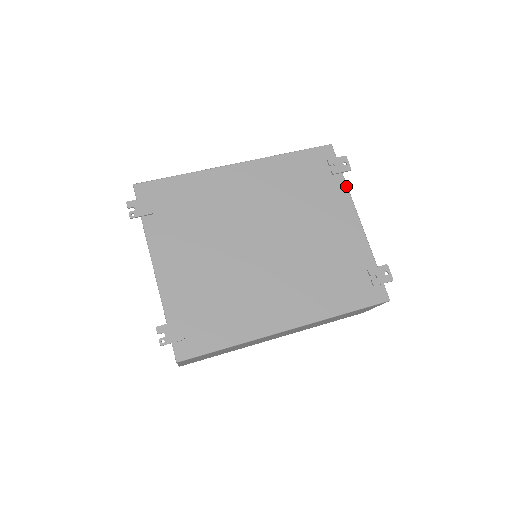
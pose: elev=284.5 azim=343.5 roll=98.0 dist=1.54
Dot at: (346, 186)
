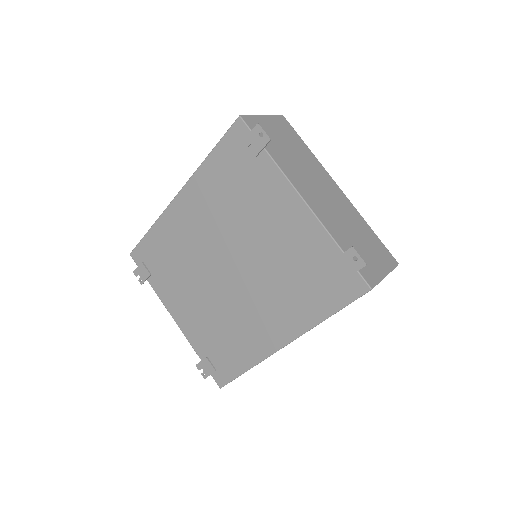
Dot at: (274, 164)
